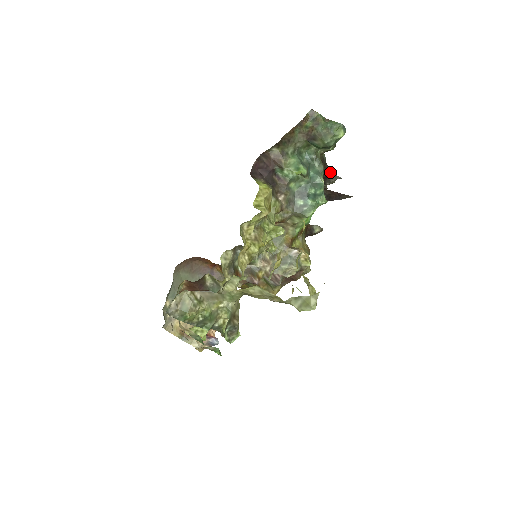
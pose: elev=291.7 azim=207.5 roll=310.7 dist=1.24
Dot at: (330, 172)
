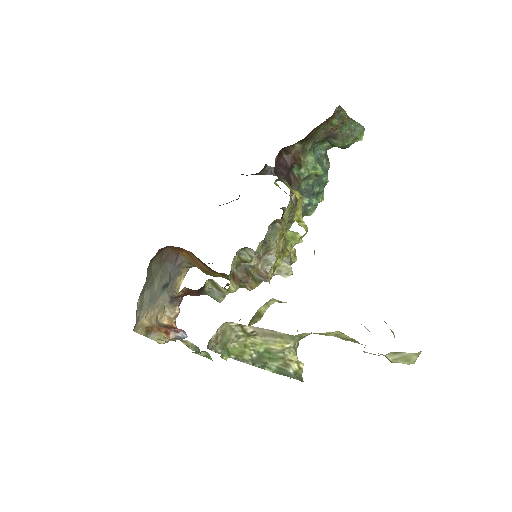
Dot at: occluded
